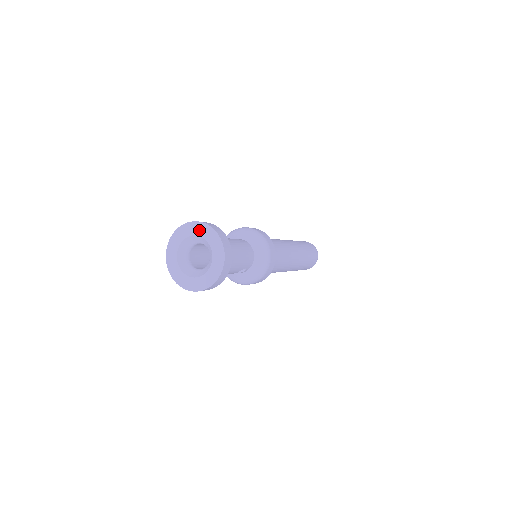
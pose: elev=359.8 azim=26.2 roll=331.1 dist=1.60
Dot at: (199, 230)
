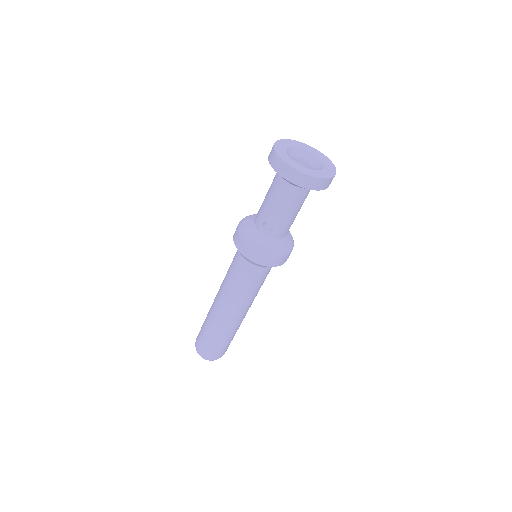
Dot at: (326, 161)
